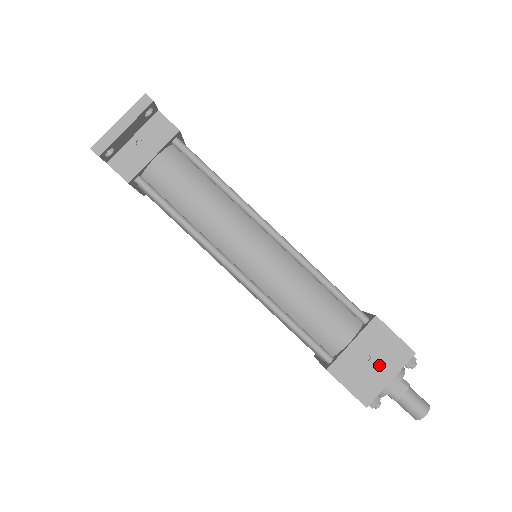
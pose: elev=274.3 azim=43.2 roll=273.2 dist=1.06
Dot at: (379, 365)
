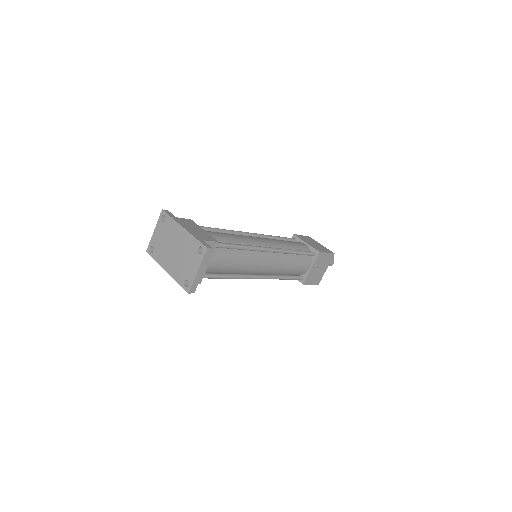
Dot at: (322, 268)
